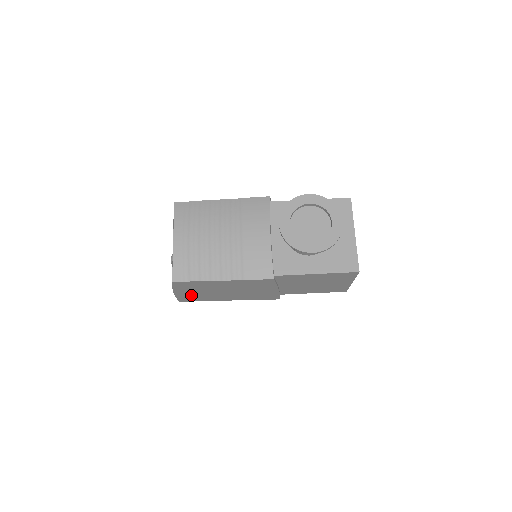
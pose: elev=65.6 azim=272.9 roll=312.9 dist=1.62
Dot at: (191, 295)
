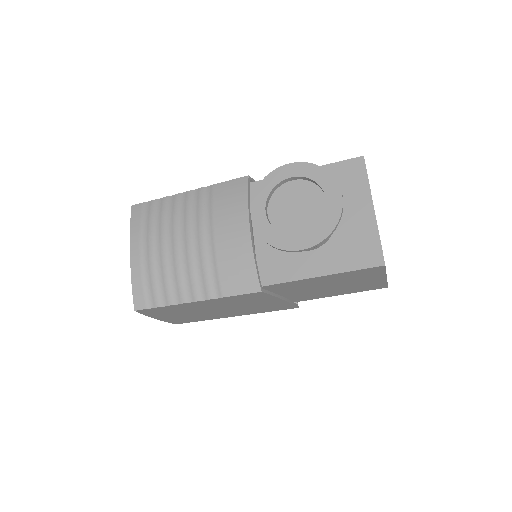
Dot at: (180, 318)
